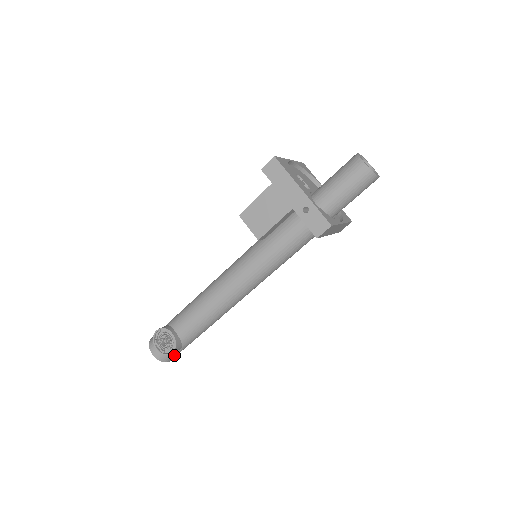
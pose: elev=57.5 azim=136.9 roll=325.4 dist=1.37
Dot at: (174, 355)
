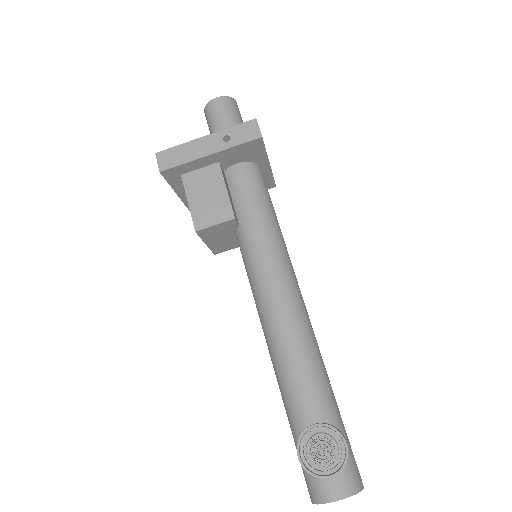
Dot at: (354, 464)
